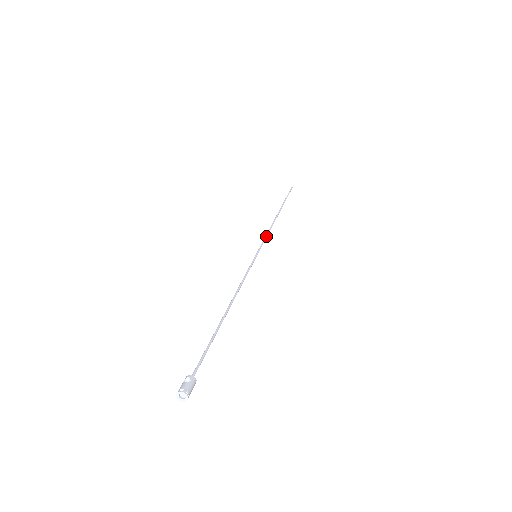
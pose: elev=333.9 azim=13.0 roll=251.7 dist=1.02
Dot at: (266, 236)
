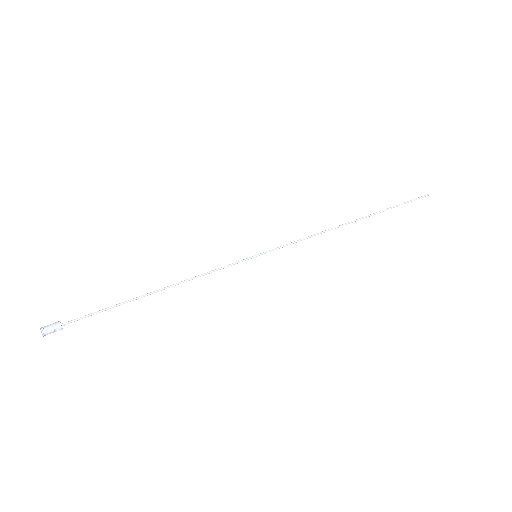
Dot at: (297, 240)
